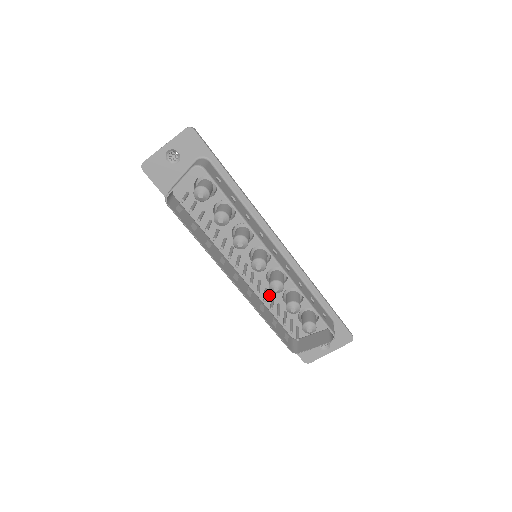
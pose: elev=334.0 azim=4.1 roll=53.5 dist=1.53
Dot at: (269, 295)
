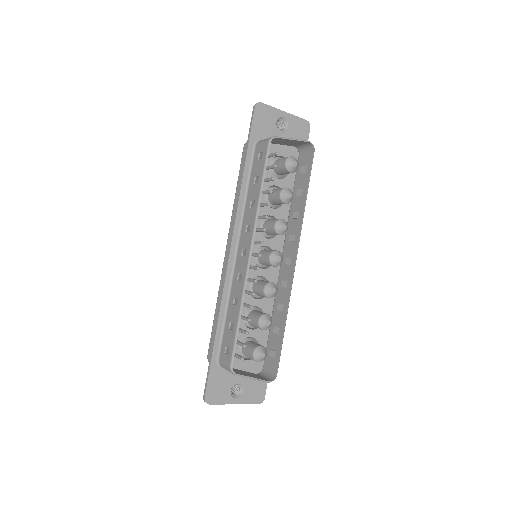
Dot at: occluded
